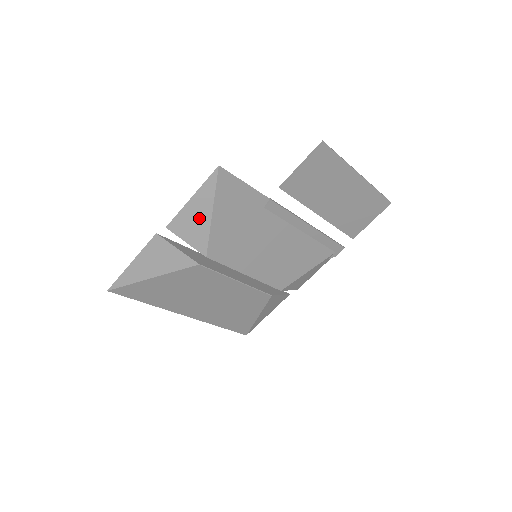
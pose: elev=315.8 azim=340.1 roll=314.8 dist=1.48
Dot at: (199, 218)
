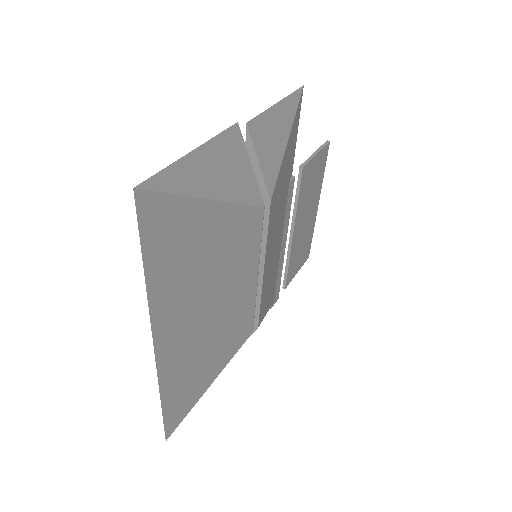
Dot at: (277, 136)
